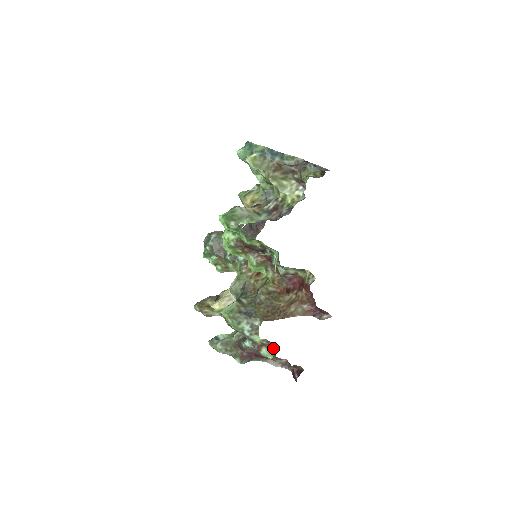
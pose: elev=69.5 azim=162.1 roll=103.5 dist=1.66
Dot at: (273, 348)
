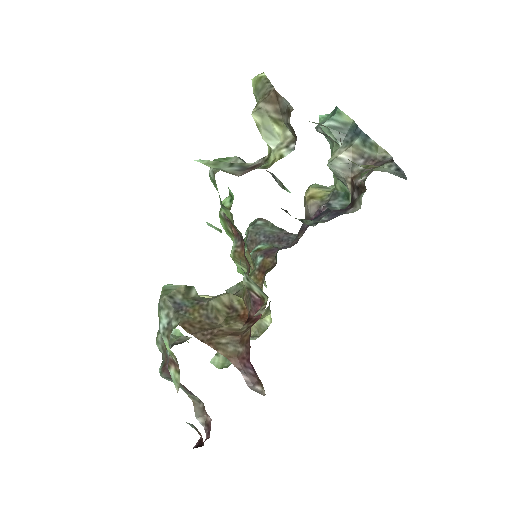
Dot at: occluded
